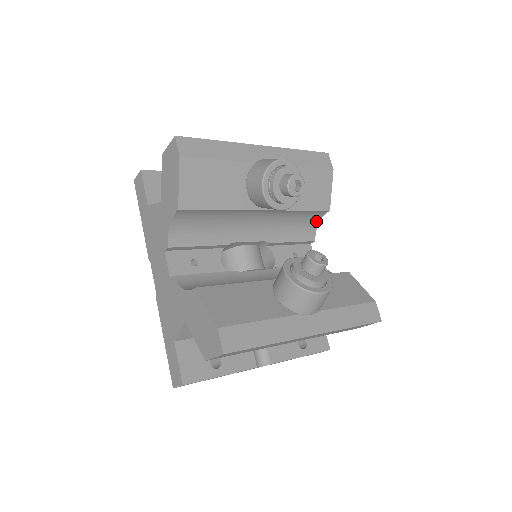
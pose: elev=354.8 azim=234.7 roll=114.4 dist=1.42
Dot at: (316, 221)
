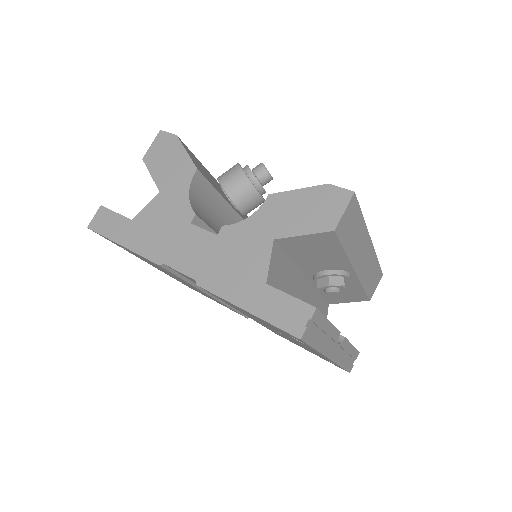
Dot at: occluded
